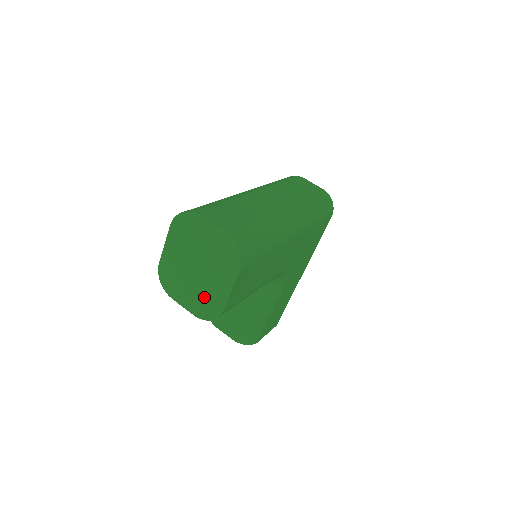
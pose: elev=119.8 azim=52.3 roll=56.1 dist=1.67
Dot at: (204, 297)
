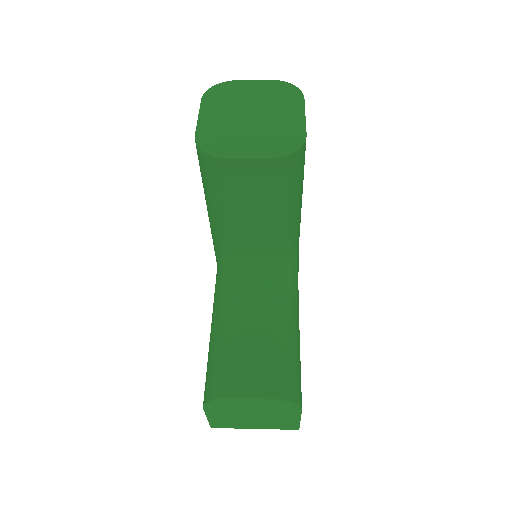
Dot at: (275, 135)
